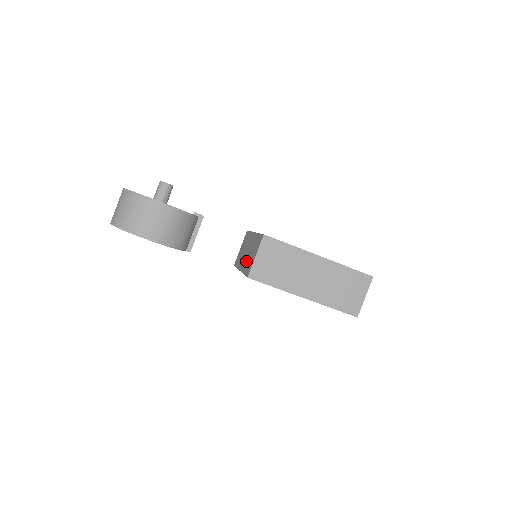
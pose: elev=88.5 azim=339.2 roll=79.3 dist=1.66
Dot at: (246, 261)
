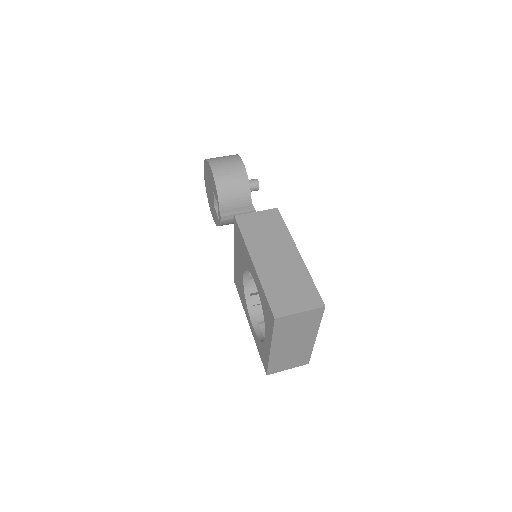
Dot at: occluded
